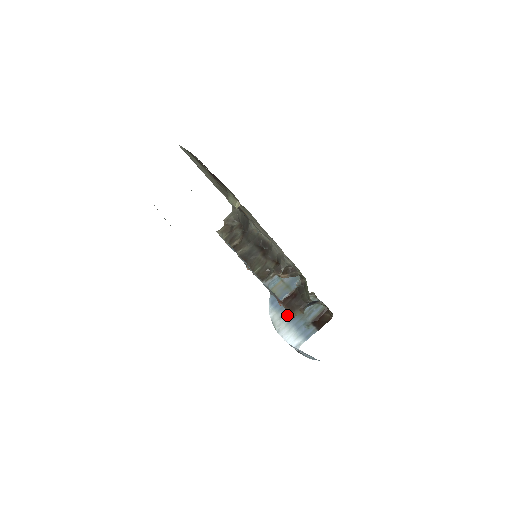
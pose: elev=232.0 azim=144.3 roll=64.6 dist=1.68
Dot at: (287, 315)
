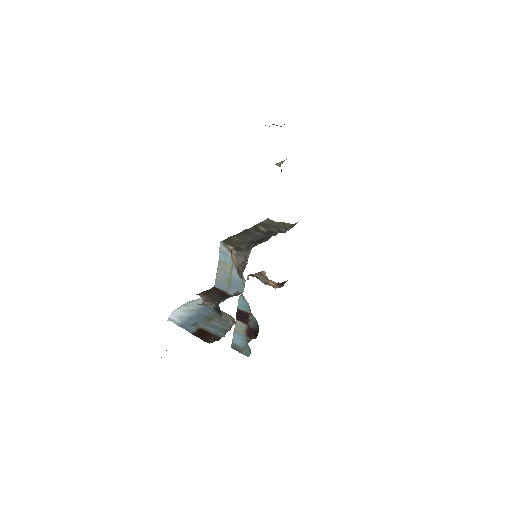
Dot at: (204, 309)
